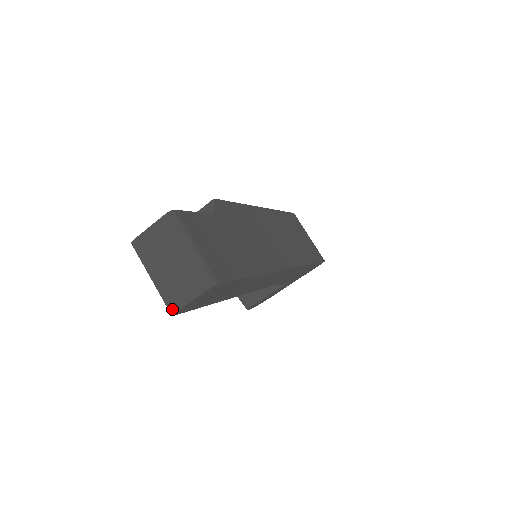
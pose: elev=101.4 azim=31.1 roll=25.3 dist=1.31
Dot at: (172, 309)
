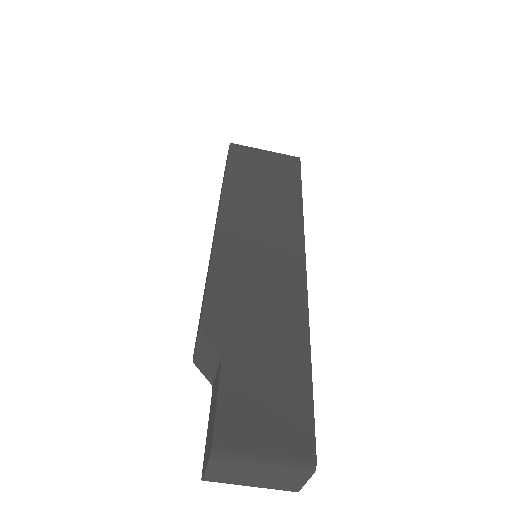
Dot at: occluded
